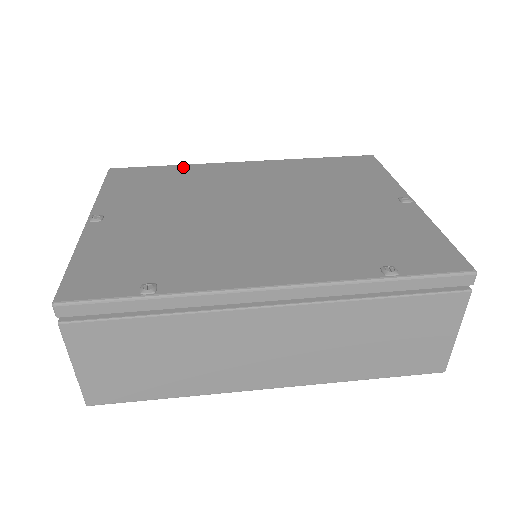
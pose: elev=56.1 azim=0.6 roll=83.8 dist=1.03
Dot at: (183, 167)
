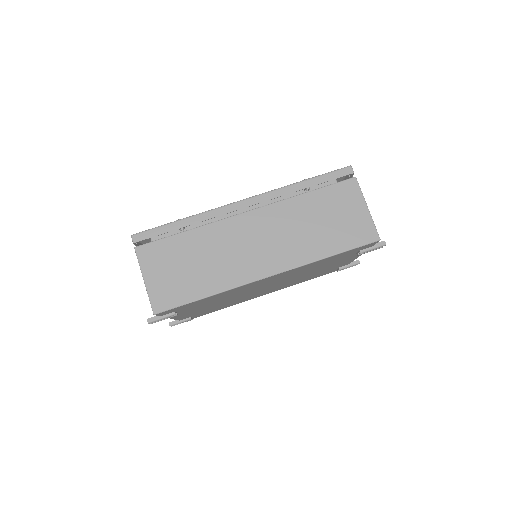
Dot at: occluded
